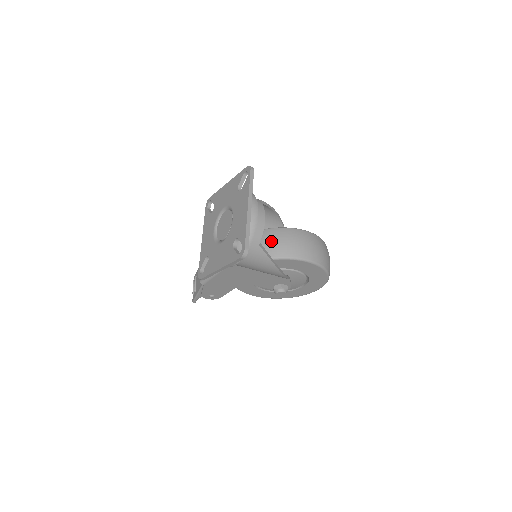
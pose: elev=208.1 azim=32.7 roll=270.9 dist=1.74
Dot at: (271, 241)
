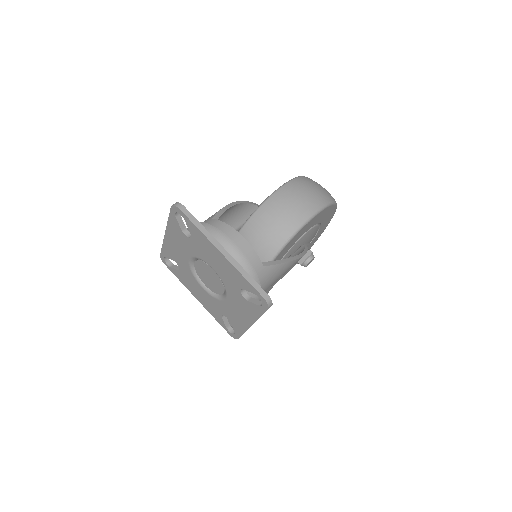
Dot at: (260, 236)
